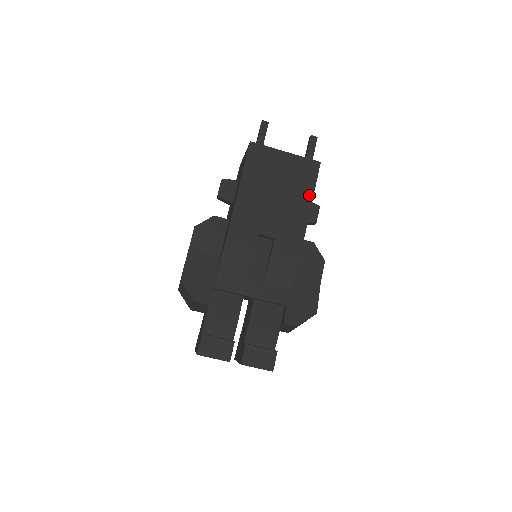
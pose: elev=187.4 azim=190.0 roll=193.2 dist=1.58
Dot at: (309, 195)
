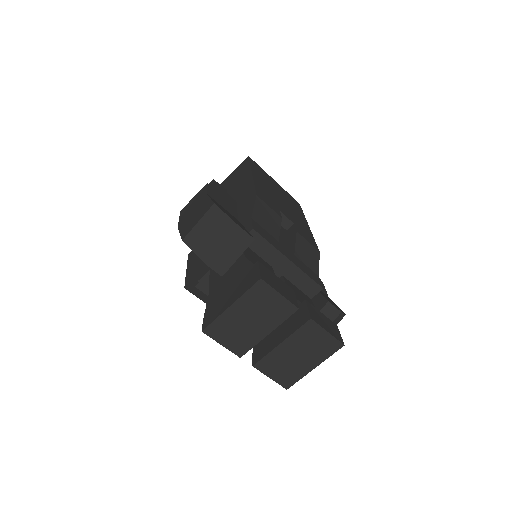
Dot at: (303, 216)
